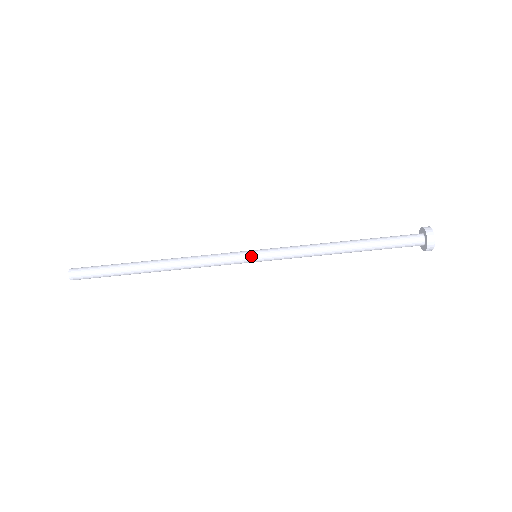
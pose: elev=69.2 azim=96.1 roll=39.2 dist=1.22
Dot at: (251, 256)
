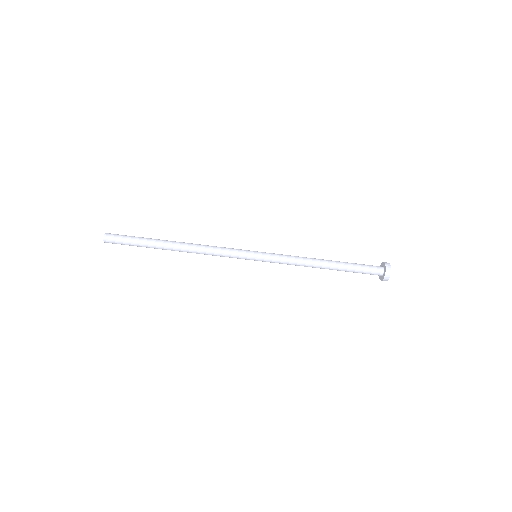
Dot at: (253, 255)
